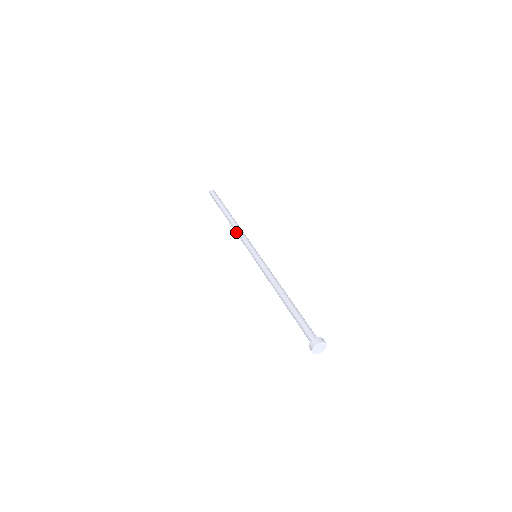
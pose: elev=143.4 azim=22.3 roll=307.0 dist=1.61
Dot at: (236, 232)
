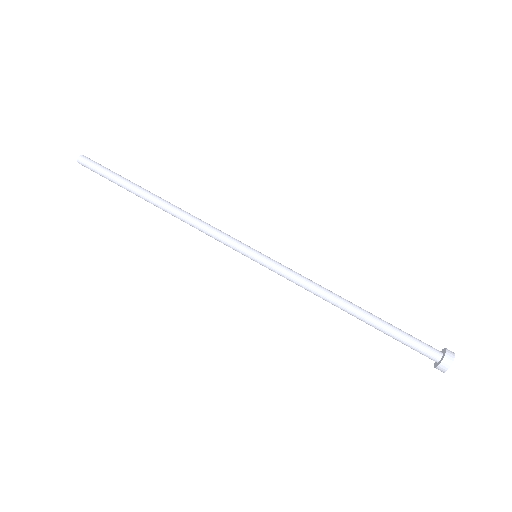
Dot at: (191, 223)
